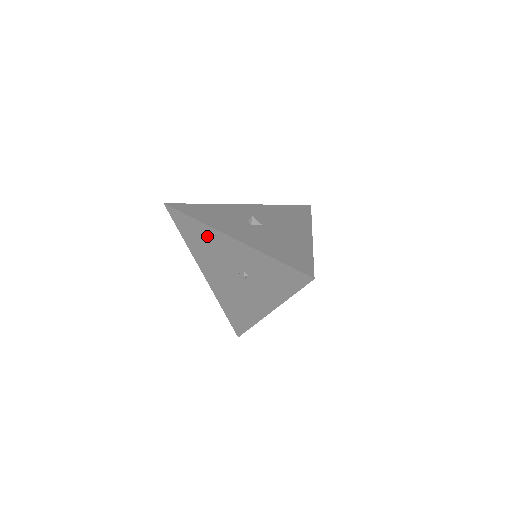
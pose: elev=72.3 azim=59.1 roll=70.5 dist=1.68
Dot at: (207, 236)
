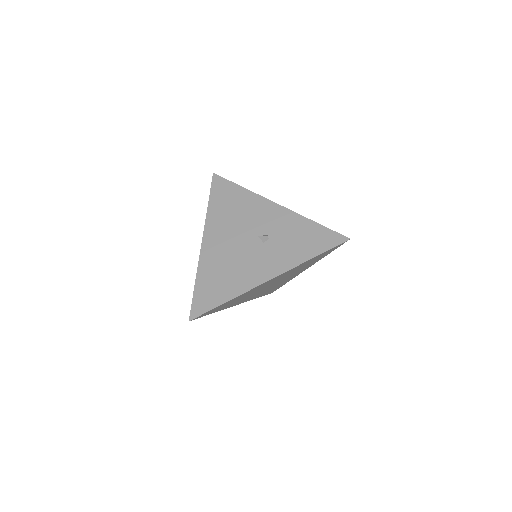
Dot at: (245, 202)
